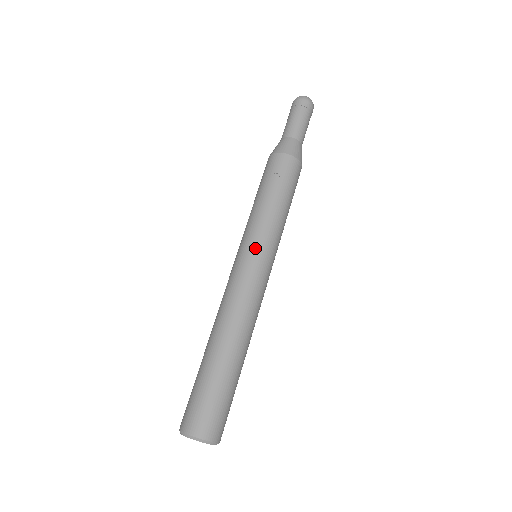
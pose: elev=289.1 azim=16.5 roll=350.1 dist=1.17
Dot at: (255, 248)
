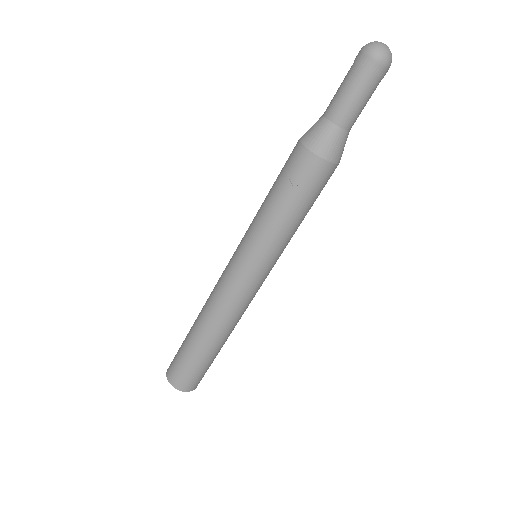
Dot at: (249, 262)
